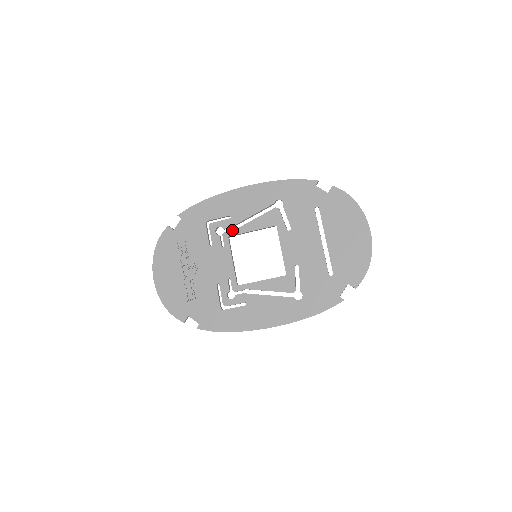
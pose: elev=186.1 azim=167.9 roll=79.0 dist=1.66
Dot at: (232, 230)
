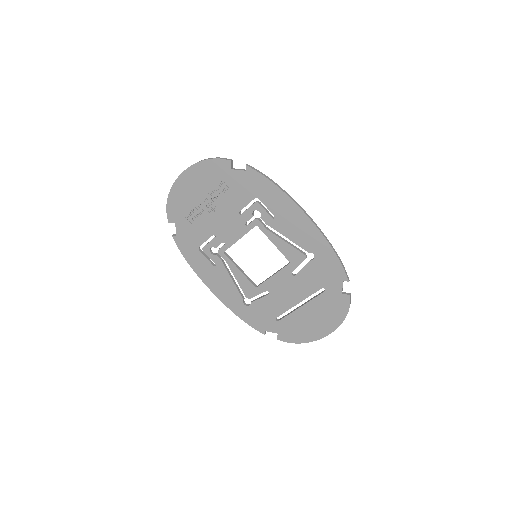
Dot at: (264, 226)
